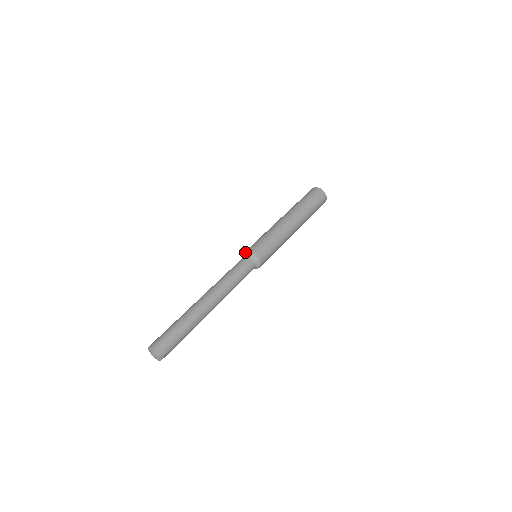
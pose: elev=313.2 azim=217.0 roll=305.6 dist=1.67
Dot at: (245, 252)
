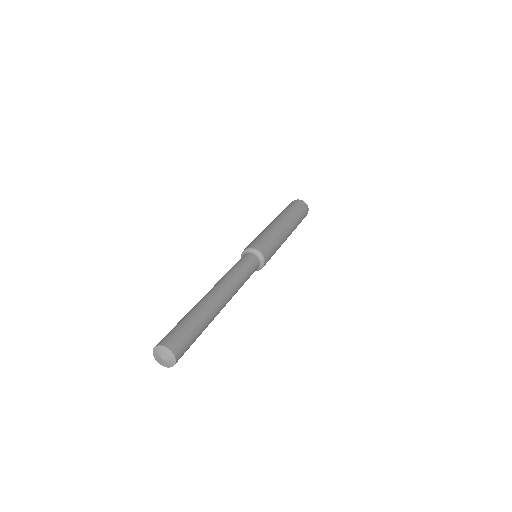
Dot at: occluded
